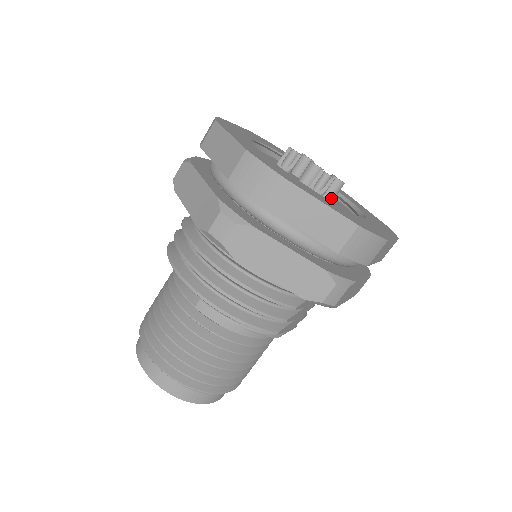
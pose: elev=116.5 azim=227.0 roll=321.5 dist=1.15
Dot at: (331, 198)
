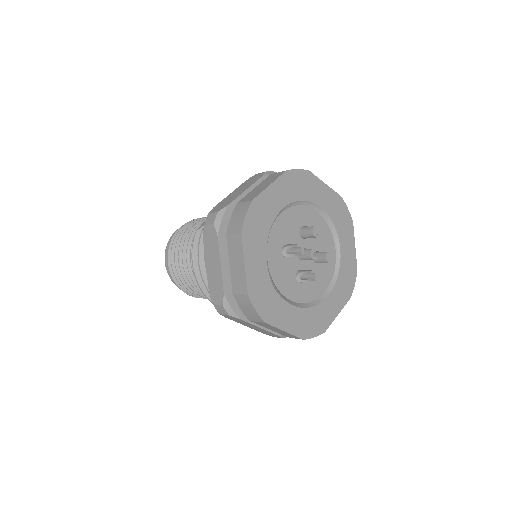
Dot at: (319, 263)
